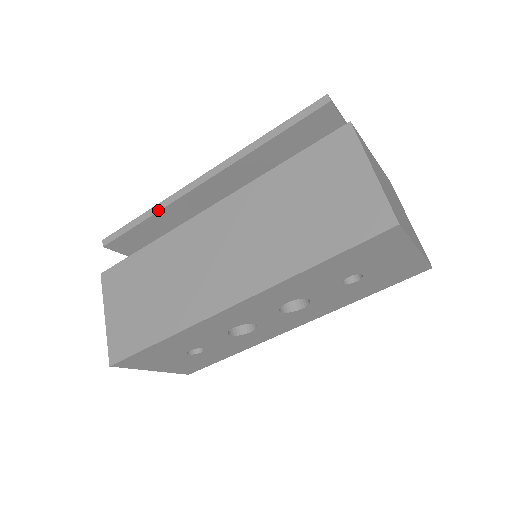
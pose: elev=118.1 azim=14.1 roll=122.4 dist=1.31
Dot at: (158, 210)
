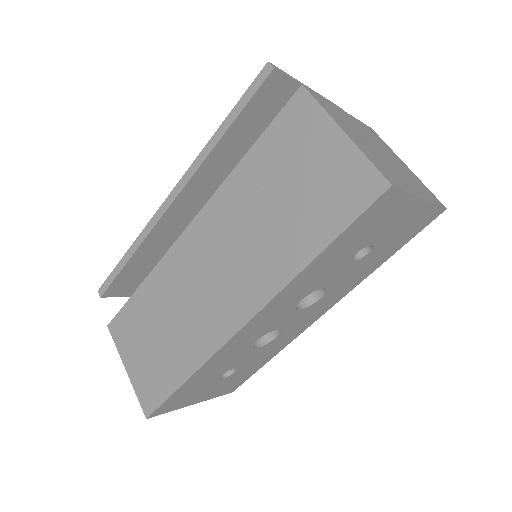
Dot at: (139, 244)
